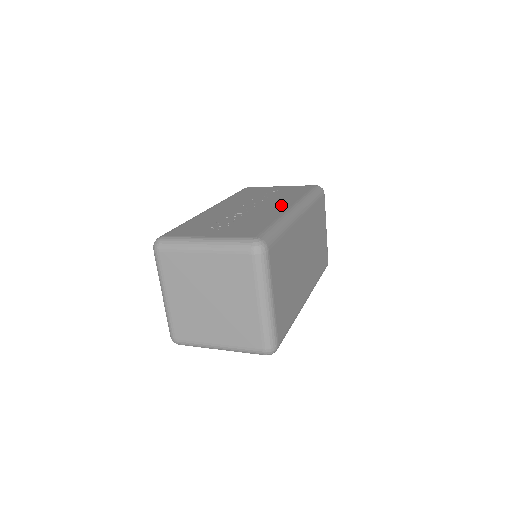
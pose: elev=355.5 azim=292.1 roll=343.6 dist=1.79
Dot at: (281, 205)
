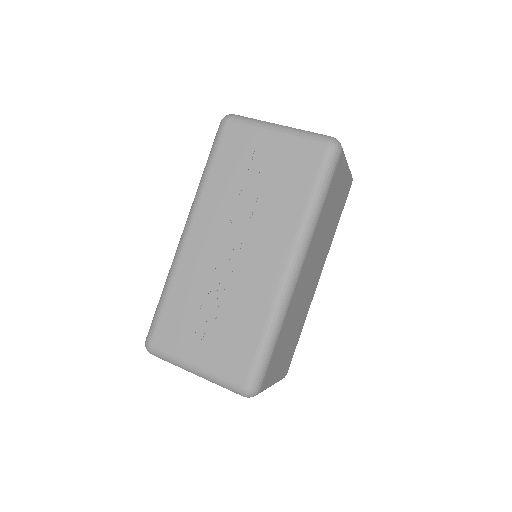
Dot at: (273, 256)
